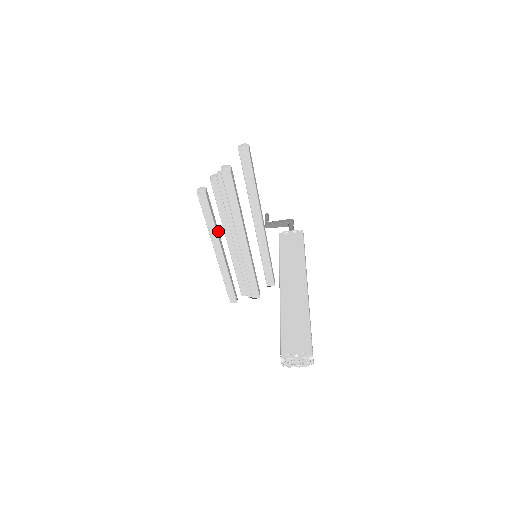
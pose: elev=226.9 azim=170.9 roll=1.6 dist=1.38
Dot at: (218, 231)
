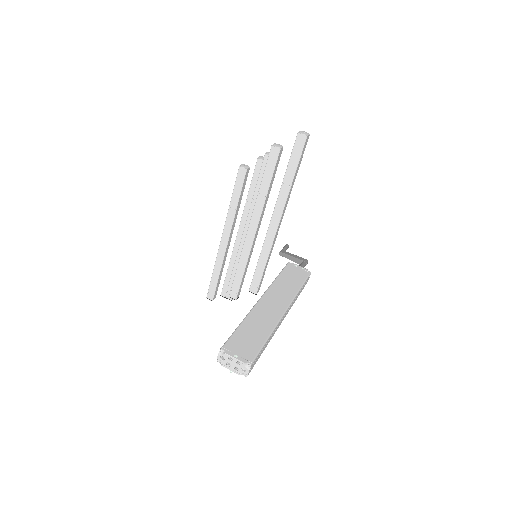
Dot at: (236, 217)
